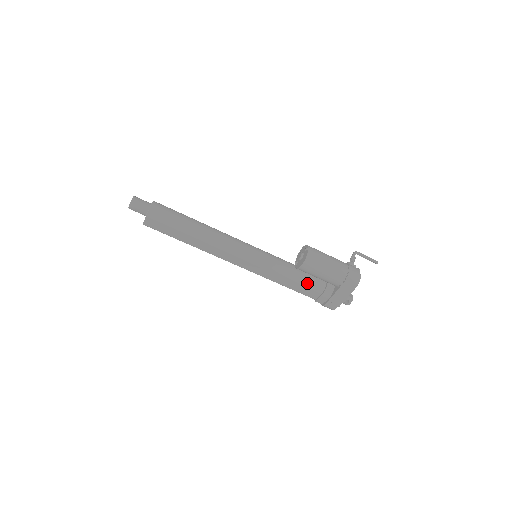
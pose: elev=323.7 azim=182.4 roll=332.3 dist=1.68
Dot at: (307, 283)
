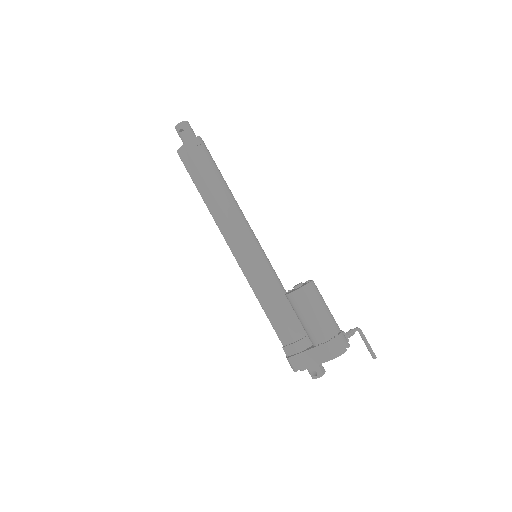
Dot at: (286, 319)
